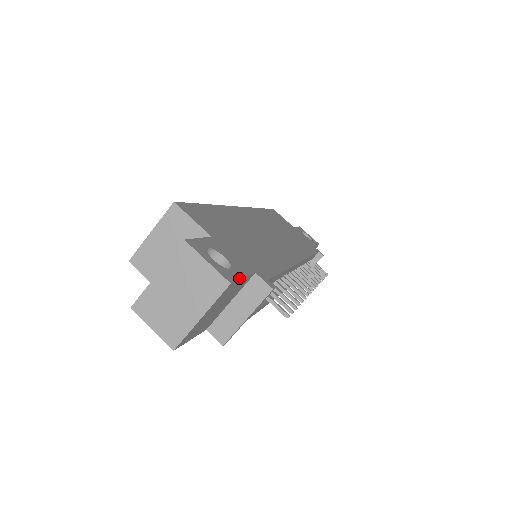
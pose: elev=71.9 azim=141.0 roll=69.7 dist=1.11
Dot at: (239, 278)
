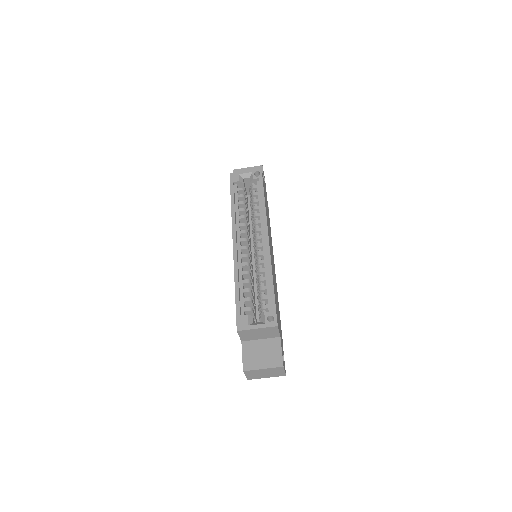
Dot at: occluded
